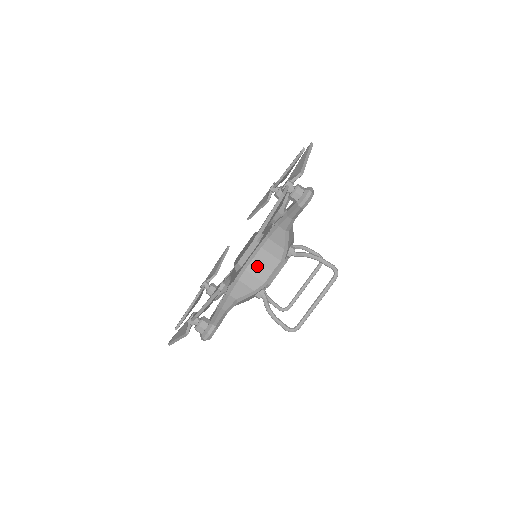
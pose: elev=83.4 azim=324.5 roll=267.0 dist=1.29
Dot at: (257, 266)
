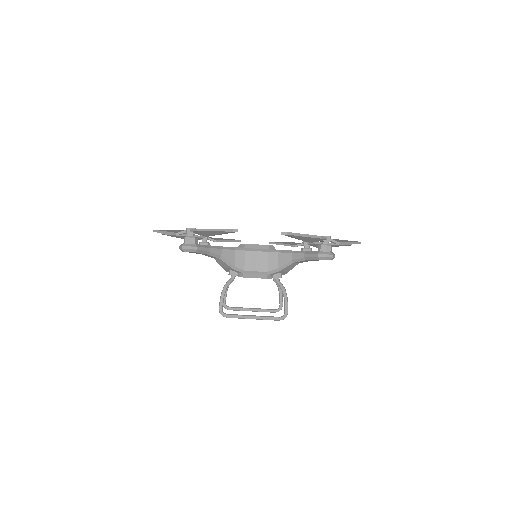
Dot at: (253, 257)
